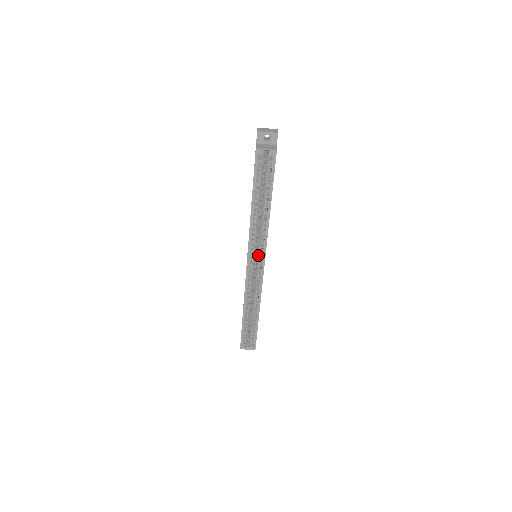
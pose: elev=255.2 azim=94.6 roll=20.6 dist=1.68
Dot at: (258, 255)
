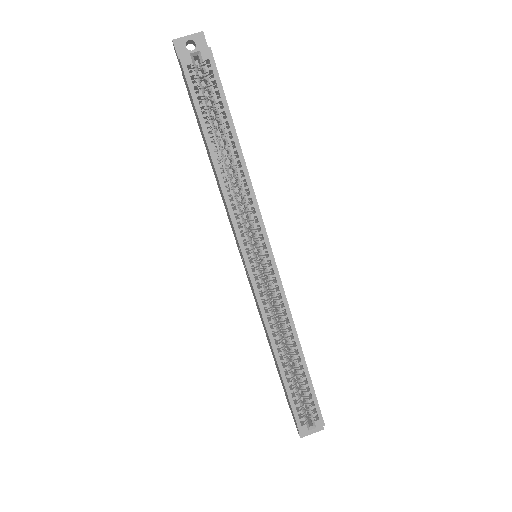
Dot at: (256, 242)
